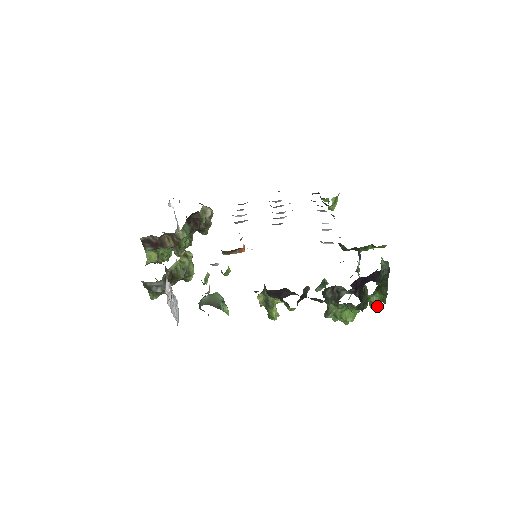
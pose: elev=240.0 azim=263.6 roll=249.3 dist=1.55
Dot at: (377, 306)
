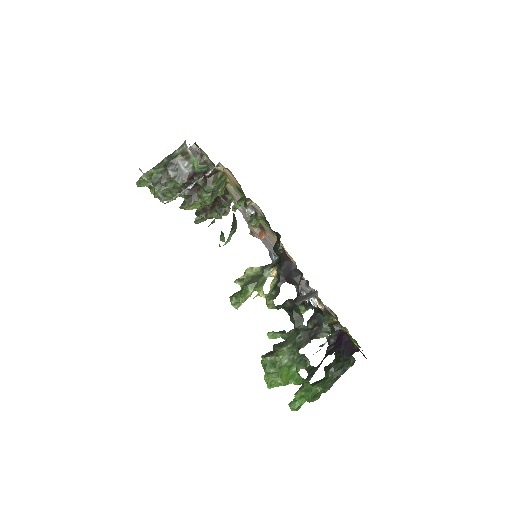
Dot at: (293, 406)
